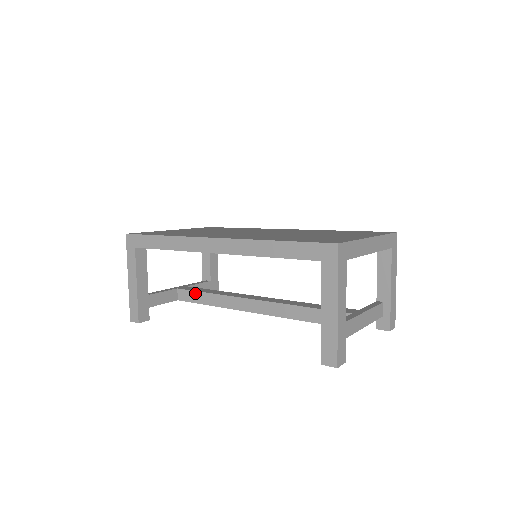
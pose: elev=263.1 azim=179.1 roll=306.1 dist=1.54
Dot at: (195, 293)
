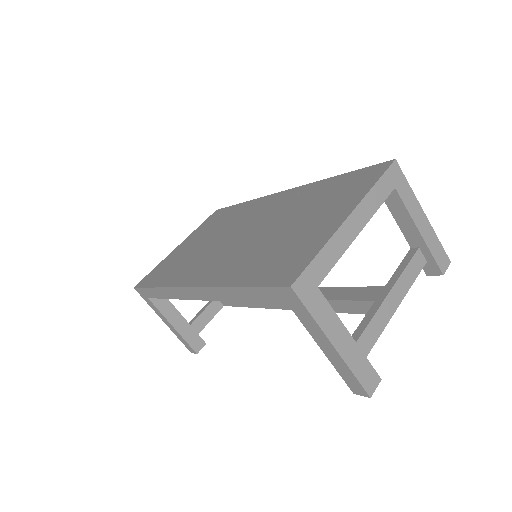
Dot at: occluded
